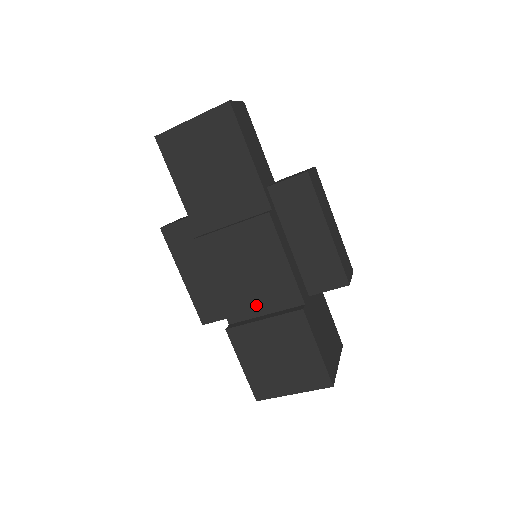
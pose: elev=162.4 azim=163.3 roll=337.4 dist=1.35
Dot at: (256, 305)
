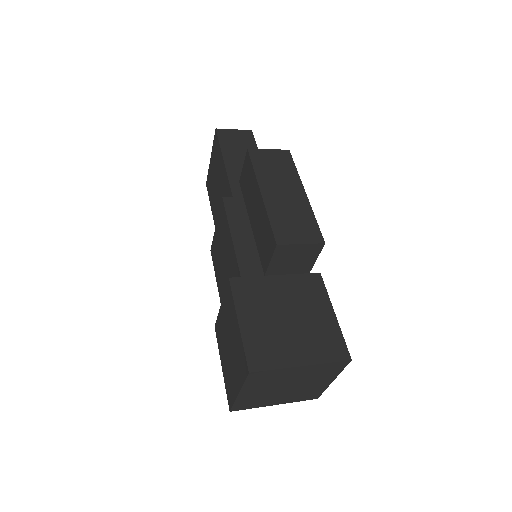
Dot at: occluded
